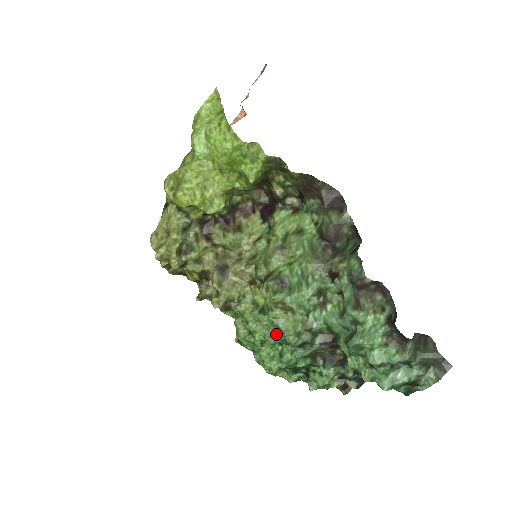
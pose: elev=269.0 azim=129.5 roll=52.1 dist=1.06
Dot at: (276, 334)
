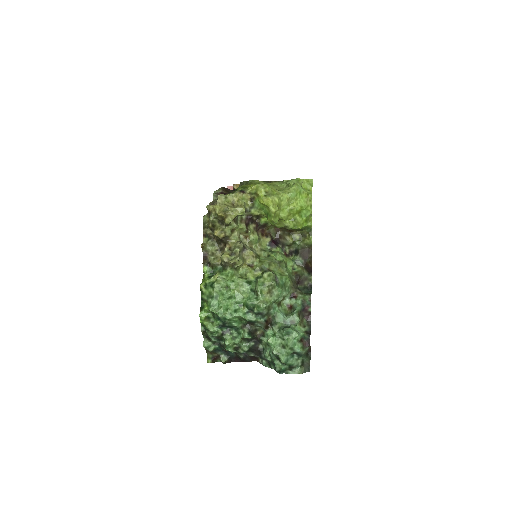
Dot at: (248, 299)
